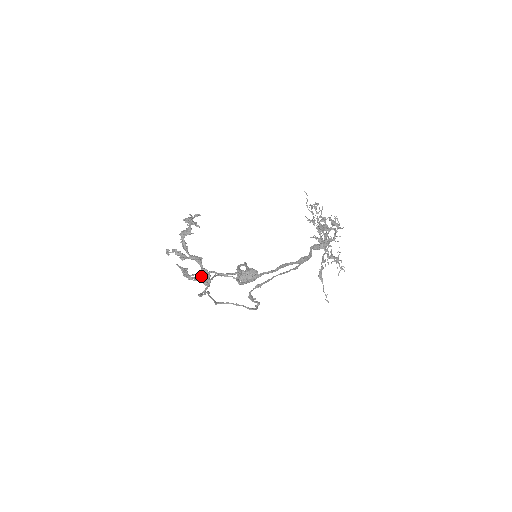
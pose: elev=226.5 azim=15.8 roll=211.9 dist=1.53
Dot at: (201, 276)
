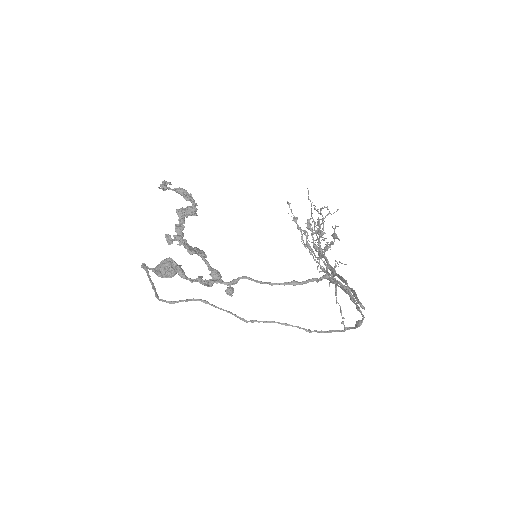
Dot at: (216, 280)
